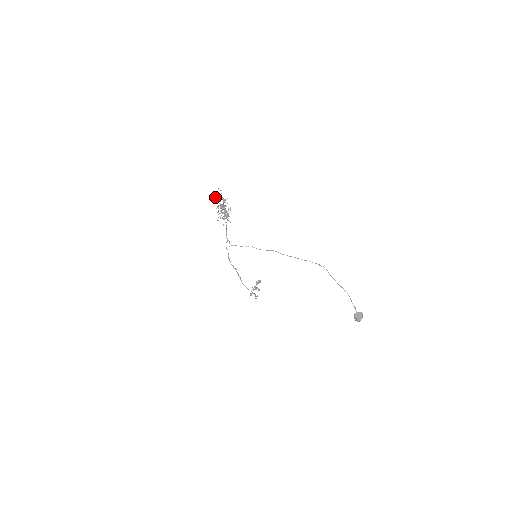
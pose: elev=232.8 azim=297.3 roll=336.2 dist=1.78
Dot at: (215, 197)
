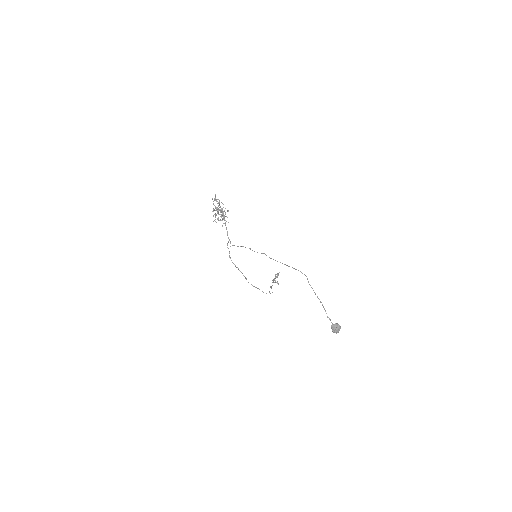
Dot at: (212, 199)
